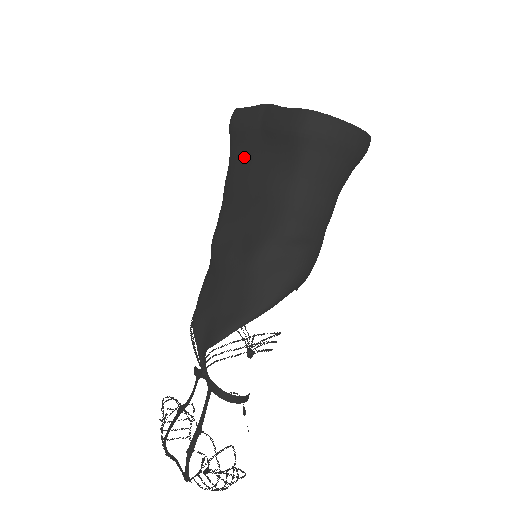
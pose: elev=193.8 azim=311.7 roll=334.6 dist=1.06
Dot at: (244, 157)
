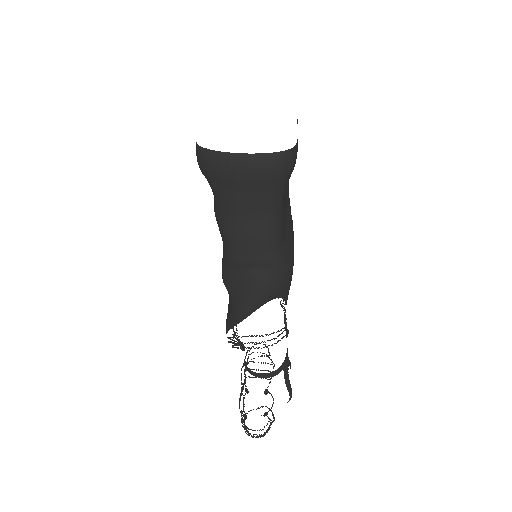
Dot at: occluded
